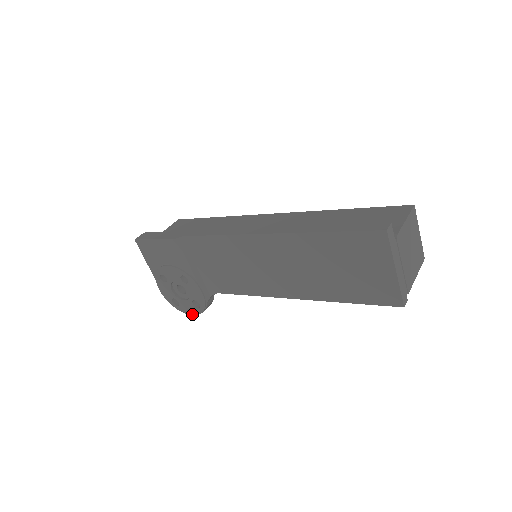
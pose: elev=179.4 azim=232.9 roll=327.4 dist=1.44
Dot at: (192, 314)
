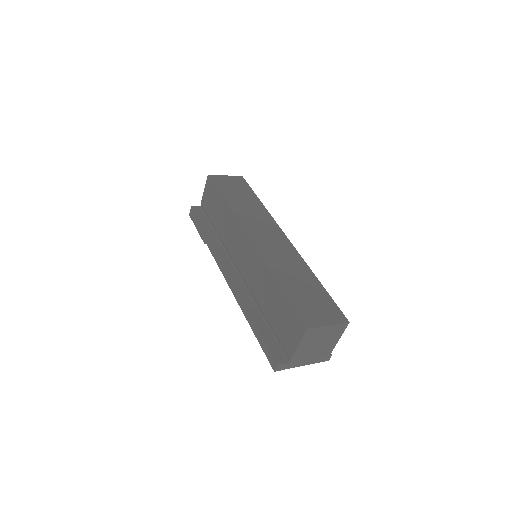
Dot at: occluded
